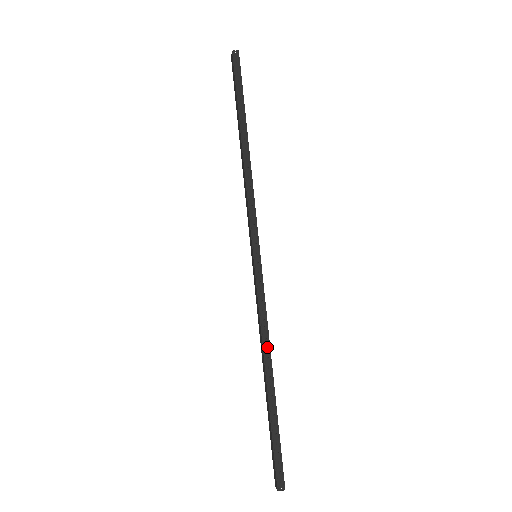
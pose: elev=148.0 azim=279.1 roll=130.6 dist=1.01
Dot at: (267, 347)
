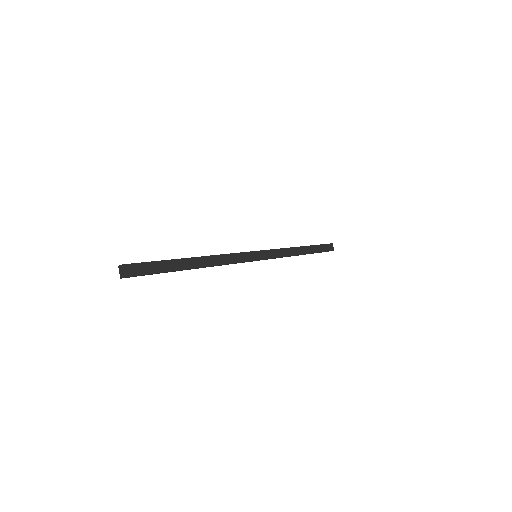
Dot at: (211, 256)
